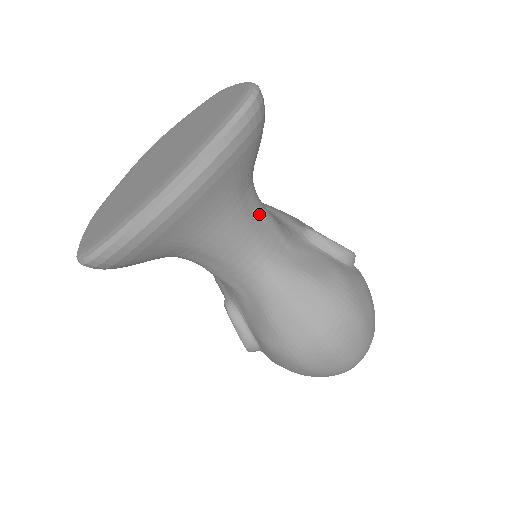
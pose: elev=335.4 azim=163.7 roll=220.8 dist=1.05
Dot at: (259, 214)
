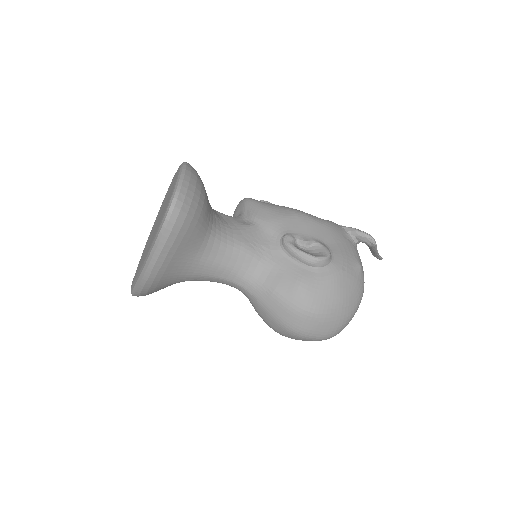
Dot at: (226, 253)
